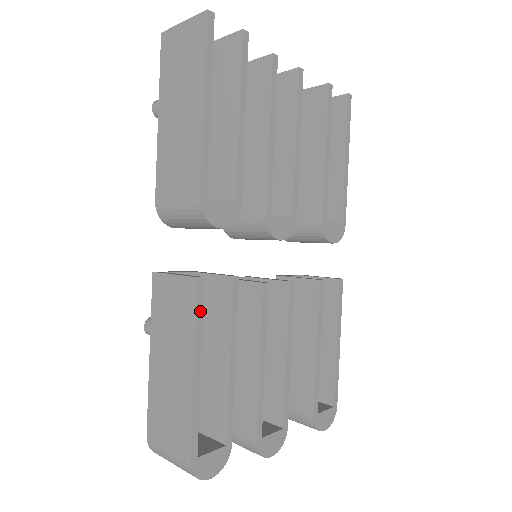
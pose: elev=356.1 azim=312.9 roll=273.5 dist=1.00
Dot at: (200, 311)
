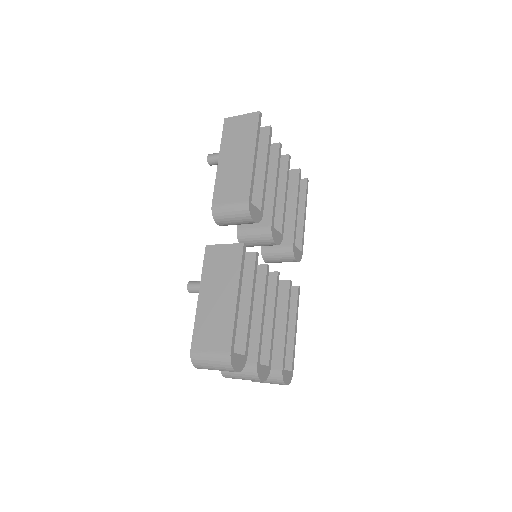
Dot at: (243, 263)
